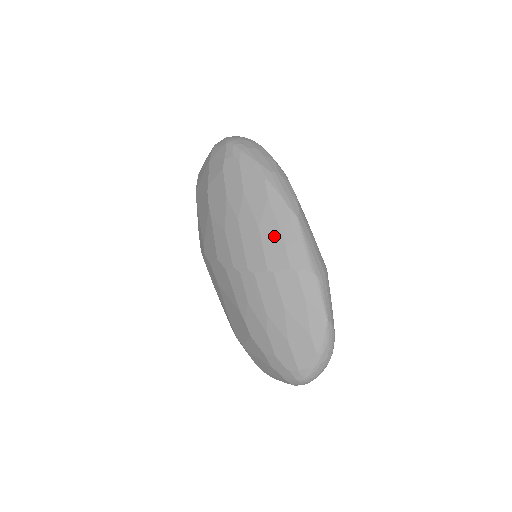
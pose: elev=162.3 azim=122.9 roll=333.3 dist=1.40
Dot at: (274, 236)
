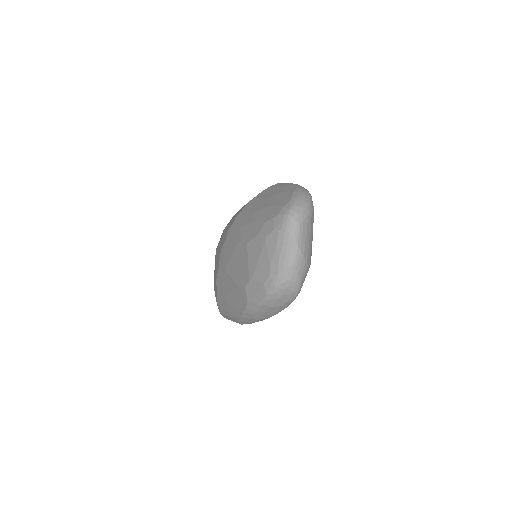
Dot at: occluded
